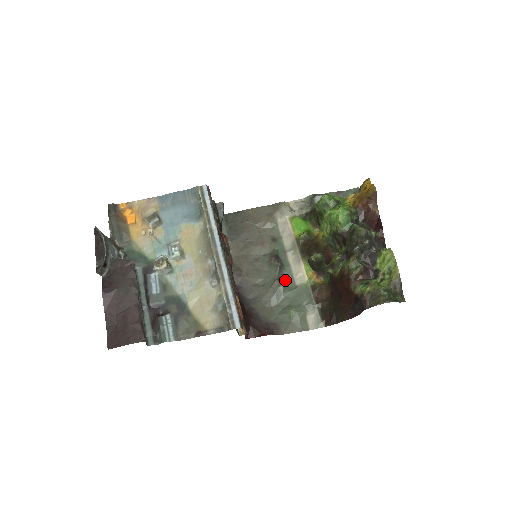
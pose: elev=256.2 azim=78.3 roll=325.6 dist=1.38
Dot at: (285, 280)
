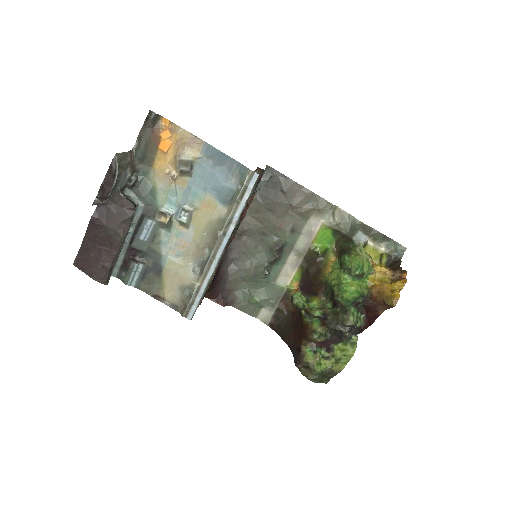
Dot at: (271, 270)
